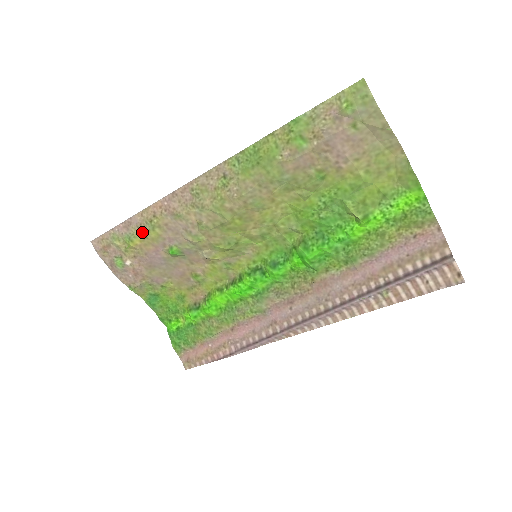
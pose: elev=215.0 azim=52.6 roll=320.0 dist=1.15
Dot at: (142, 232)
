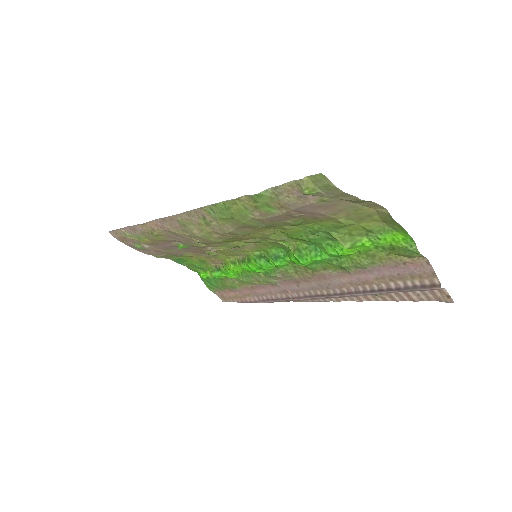
Dot at: (148, 236)
